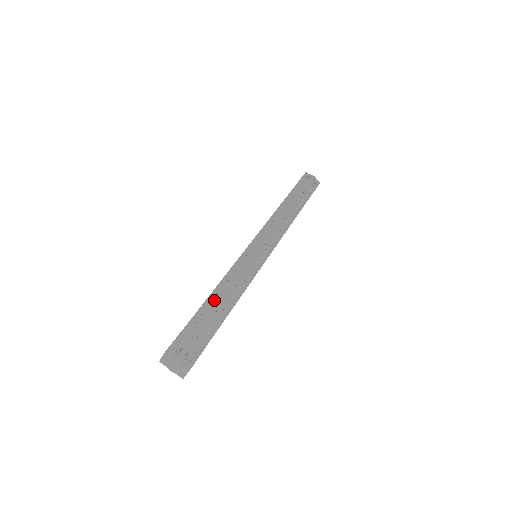
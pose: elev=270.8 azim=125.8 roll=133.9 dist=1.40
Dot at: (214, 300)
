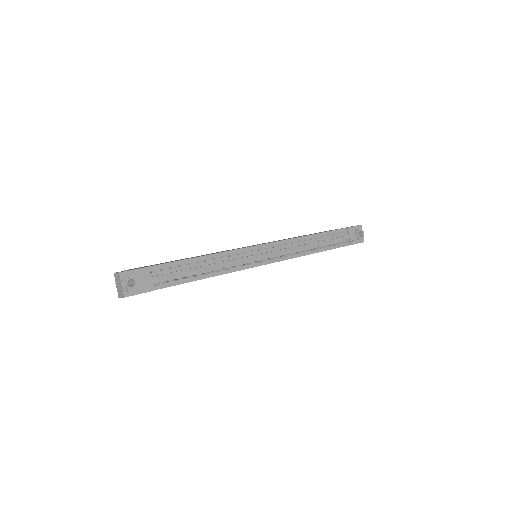
Dot at: (189, 264)
